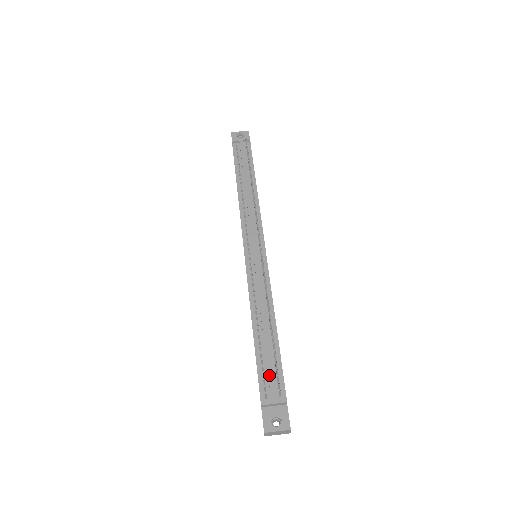
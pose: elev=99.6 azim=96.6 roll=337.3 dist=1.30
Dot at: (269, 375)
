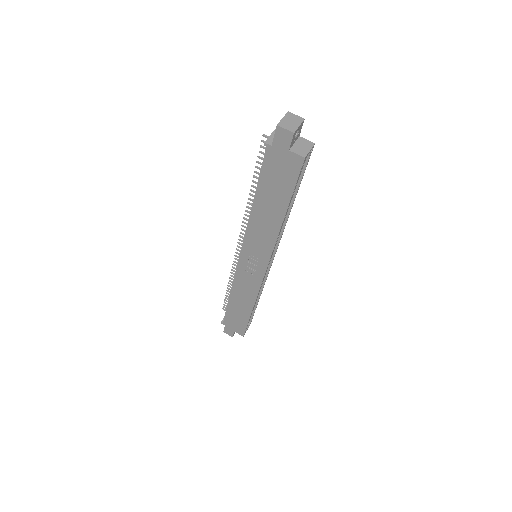
Dot at: (263, 159)
